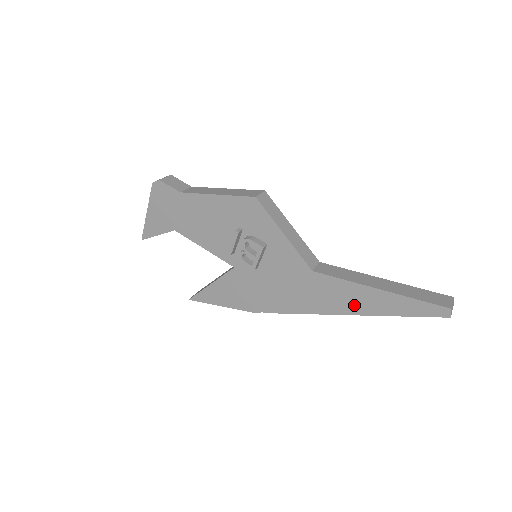
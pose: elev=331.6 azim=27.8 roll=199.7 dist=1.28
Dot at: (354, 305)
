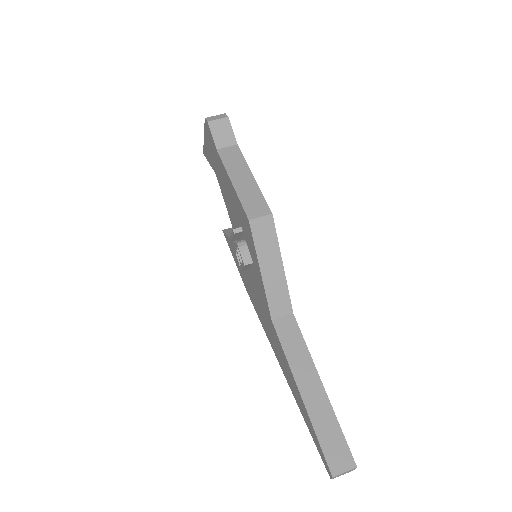
Dot at: (288, 377)
